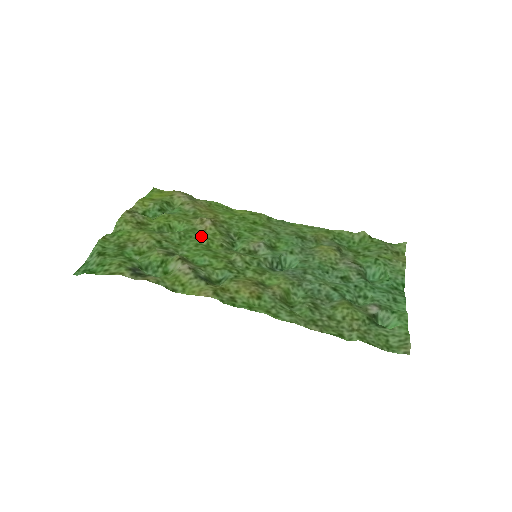
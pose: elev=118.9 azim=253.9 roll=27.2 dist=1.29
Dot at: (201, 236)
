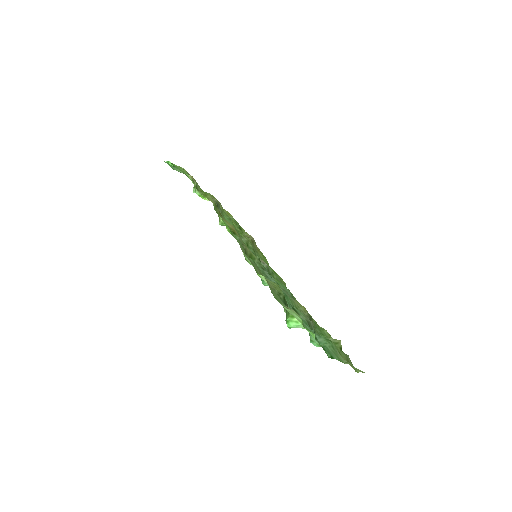
Dot at: occluded
